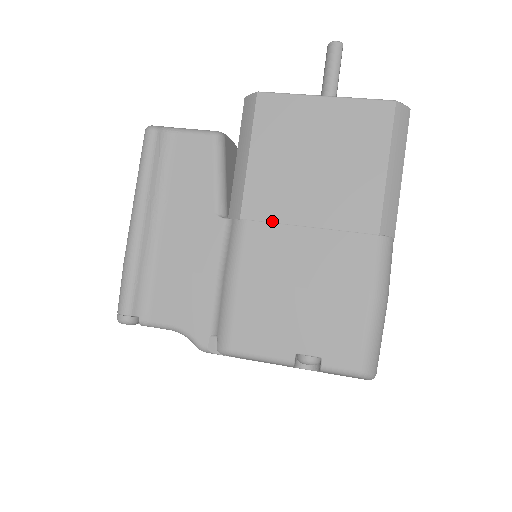
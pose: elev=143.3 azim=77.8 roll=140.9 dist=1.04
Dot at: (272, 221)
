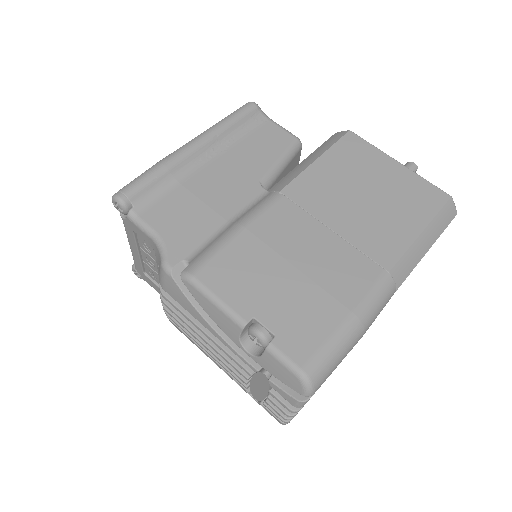
Dot at: (305, 209)
